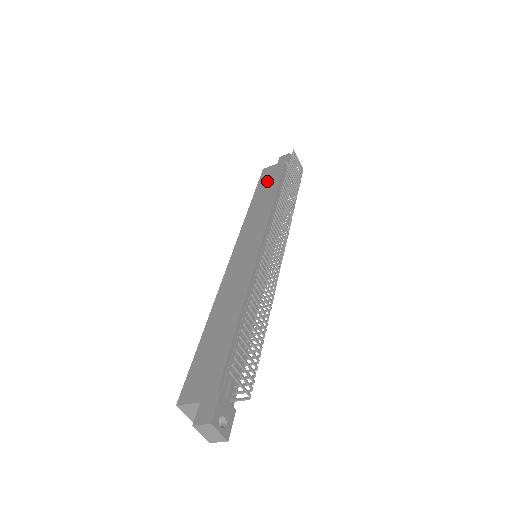
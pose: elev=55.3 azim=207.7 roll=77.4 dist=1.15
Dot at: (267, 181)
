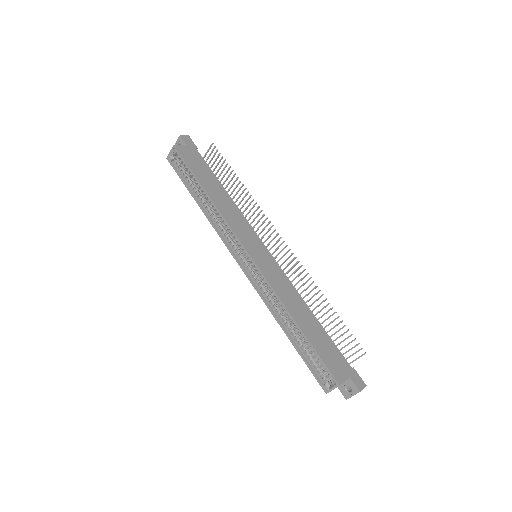
Dot at: (199, 168)
